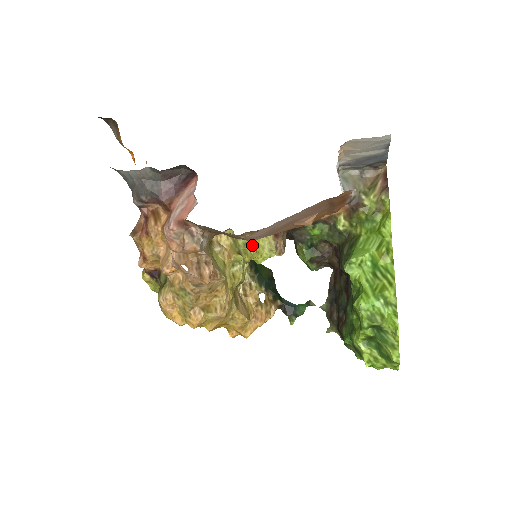
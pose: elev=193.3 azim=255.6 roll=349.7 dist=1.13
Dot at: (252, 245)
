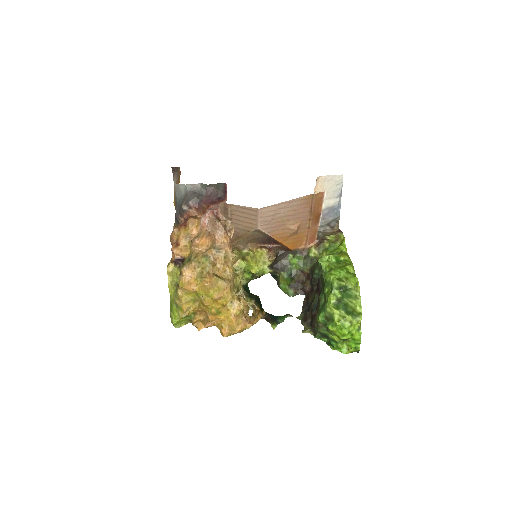
Dot at: (253, 254)
